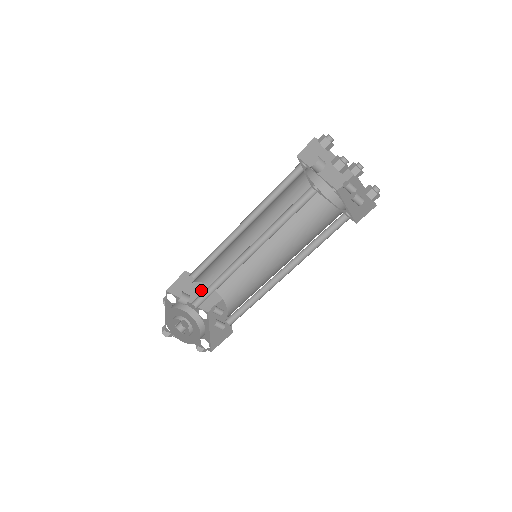
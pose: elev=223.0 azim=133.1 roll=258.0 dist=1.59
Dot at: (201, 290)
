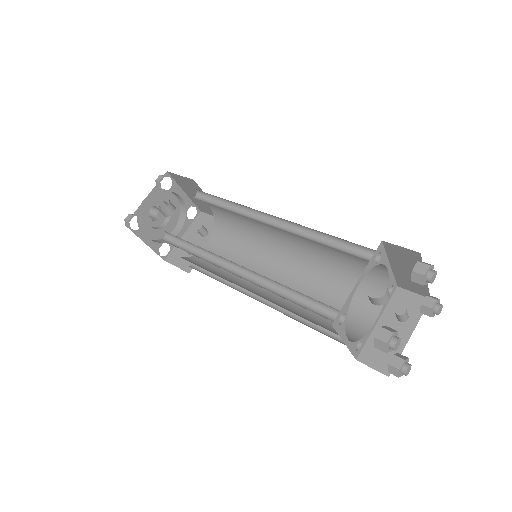
Dot at: occluded
